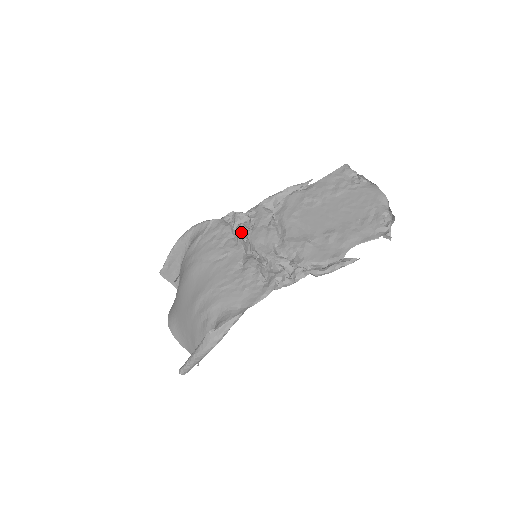
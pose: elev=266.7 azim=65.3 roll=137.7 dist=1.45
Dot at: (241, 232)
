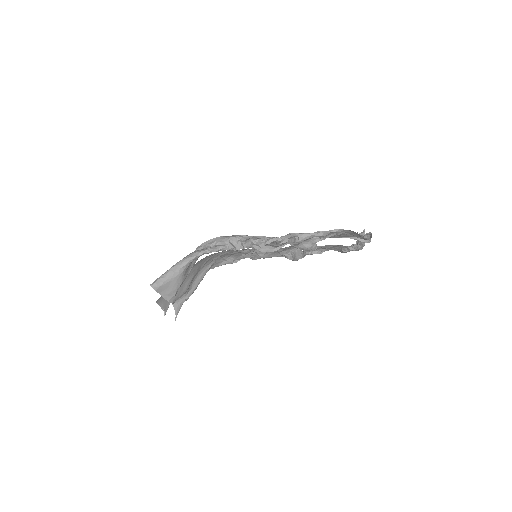
Dot at: (251, 253)
